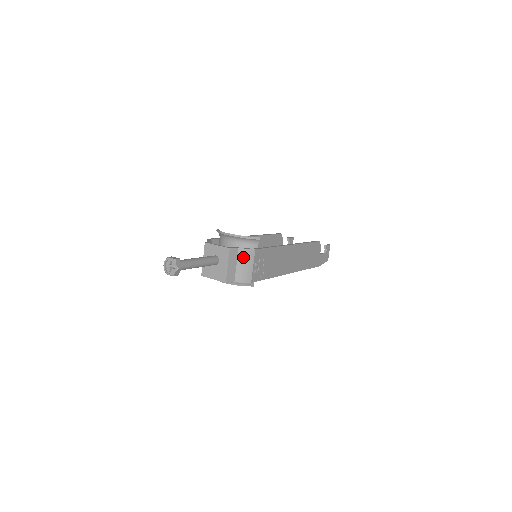
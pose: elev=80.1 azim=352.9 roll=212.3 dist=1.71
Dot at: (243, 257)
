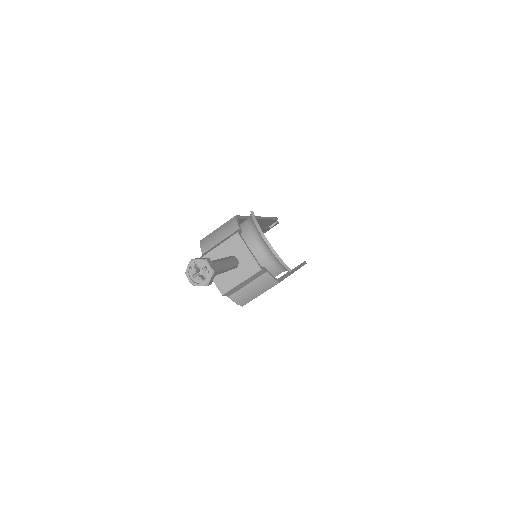
Dot at: (262, 282)
